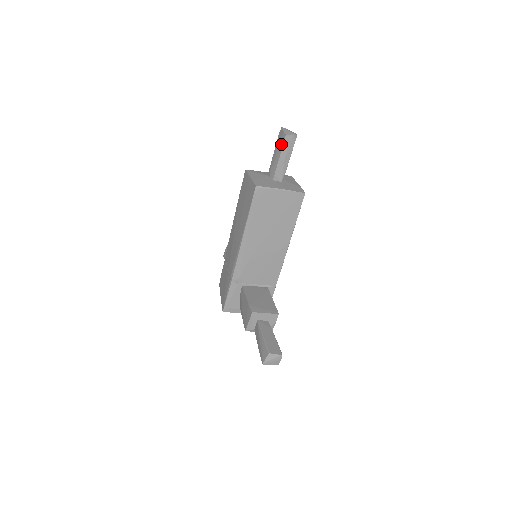
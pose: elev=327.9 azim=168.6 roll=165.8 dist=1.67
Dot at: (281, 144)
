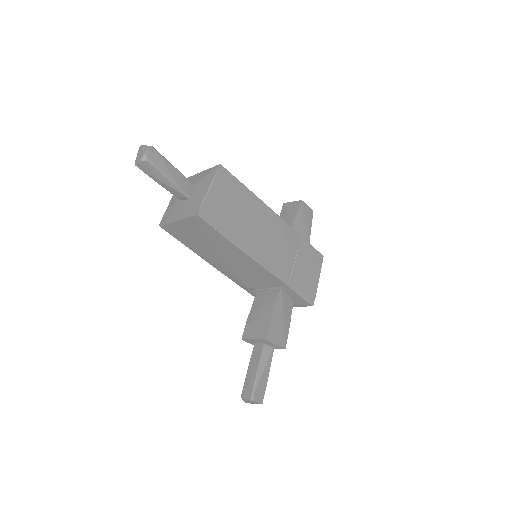
Dot at: (146, 171)
